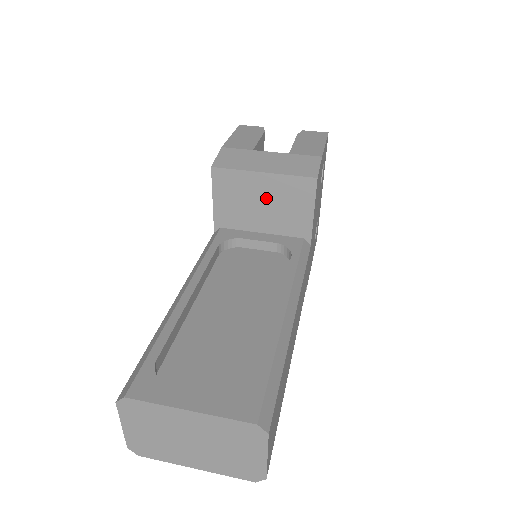
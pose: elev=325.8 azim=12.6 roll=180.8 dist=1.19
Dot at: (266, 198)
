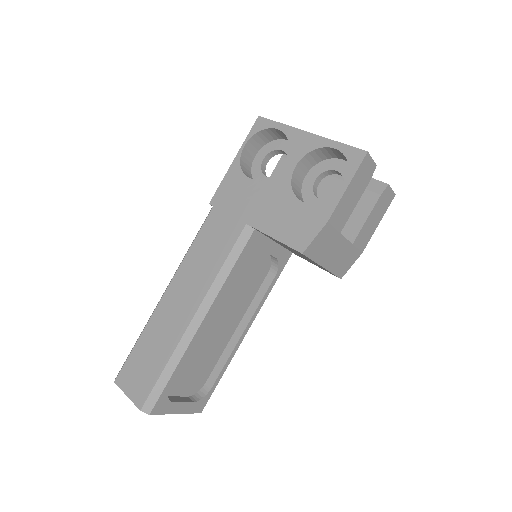
Dot at: occluded
